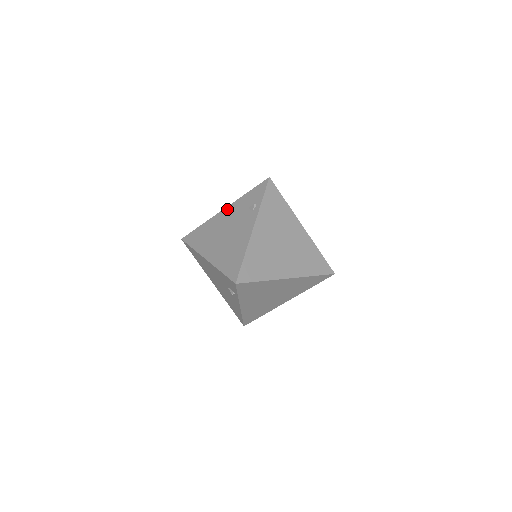
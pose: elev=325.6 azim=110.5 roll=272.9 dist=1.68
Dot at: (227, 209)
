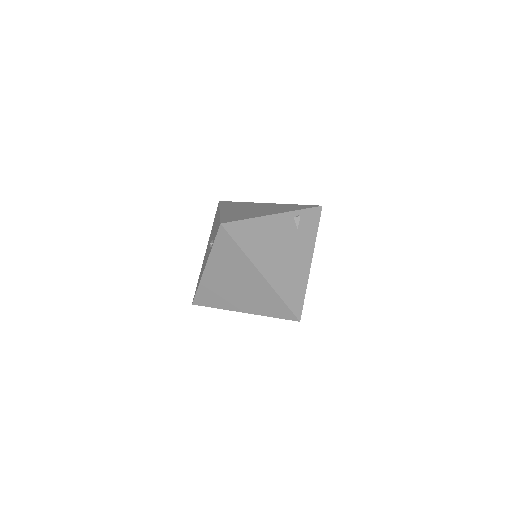
Dot at: (218, 215)
